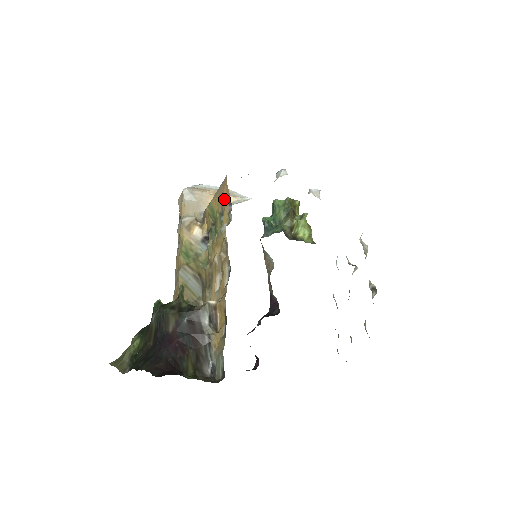
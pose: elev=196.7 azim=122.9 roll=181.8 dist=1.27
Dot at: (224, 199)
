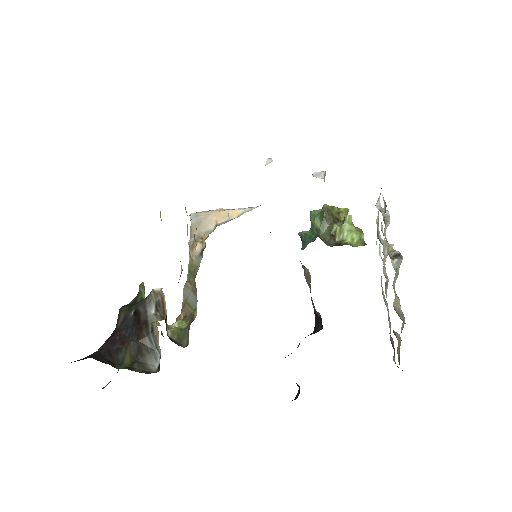
Dot at: occluded
